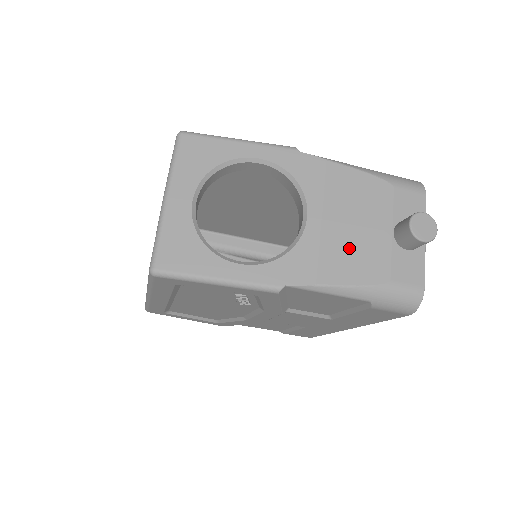
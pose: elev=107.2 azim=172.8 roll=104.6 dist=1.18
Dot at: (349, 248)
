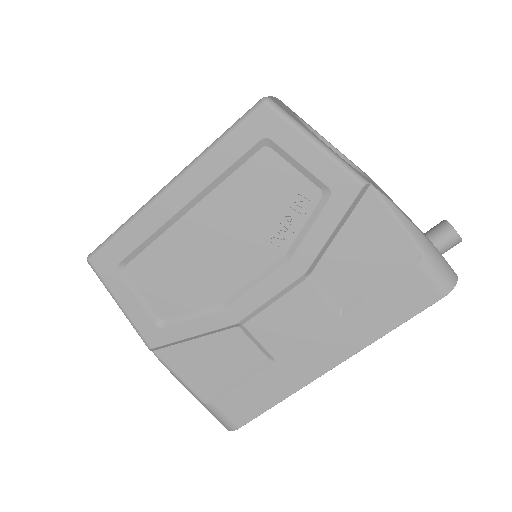
Dot at: (403, 212)
